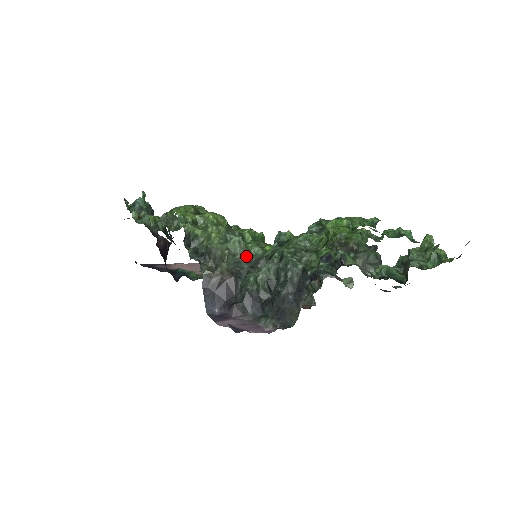
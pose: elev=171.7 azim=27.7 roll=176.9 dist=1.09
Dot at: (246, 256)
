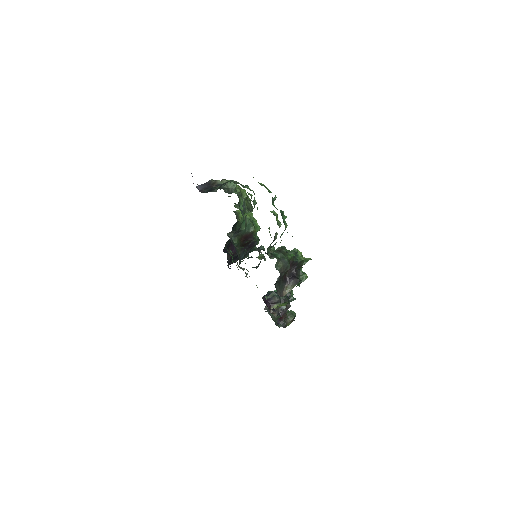
Dot at: (230, 189)
